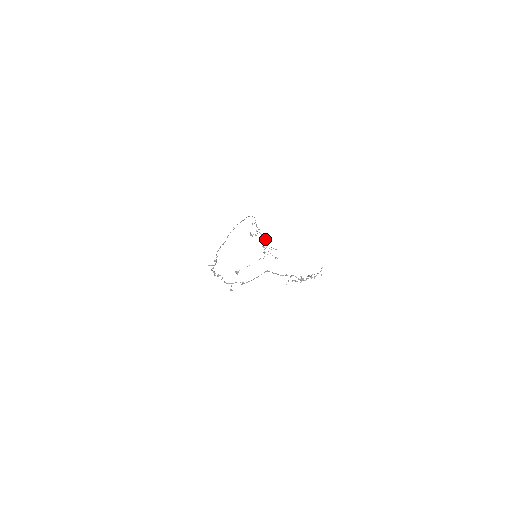
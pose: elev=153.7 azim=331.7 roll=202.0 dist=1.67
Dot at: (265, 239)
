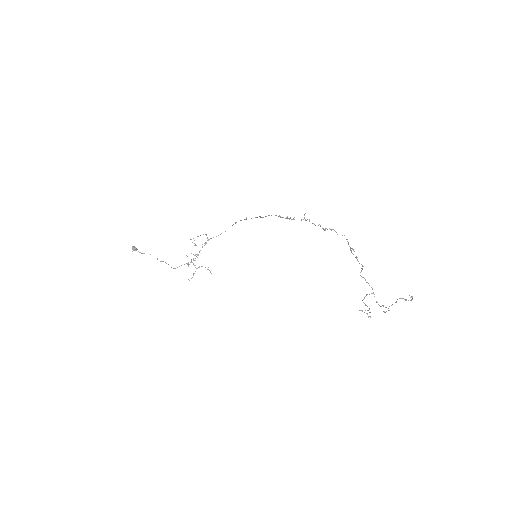
Dot at: occluded
